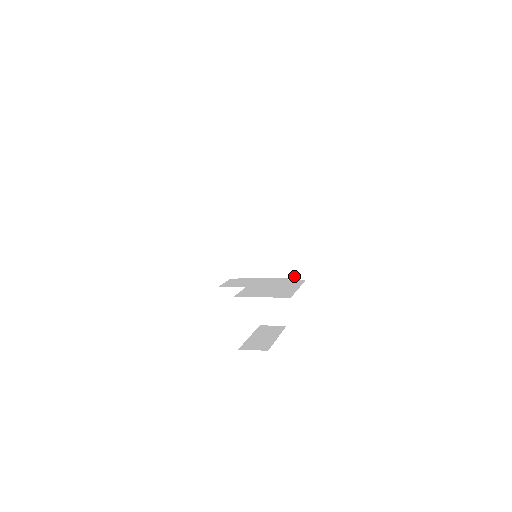
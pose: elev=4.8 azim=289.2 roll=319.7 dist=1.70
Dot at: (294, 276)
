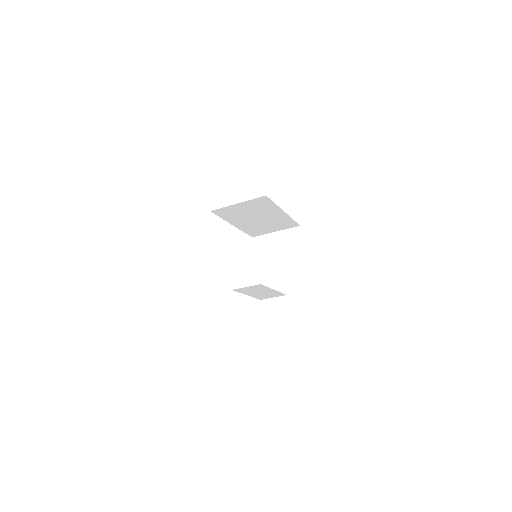
Dot at: (297, 287)
